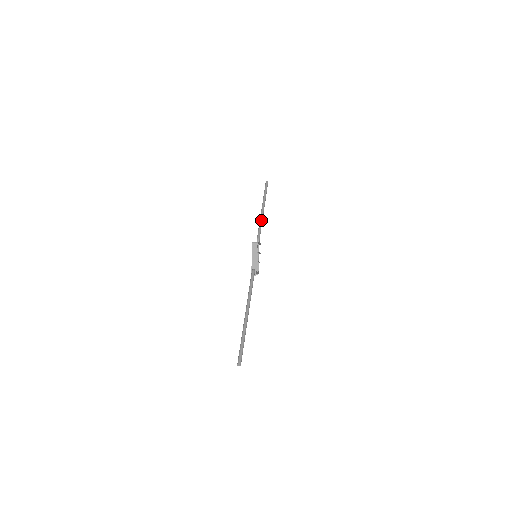
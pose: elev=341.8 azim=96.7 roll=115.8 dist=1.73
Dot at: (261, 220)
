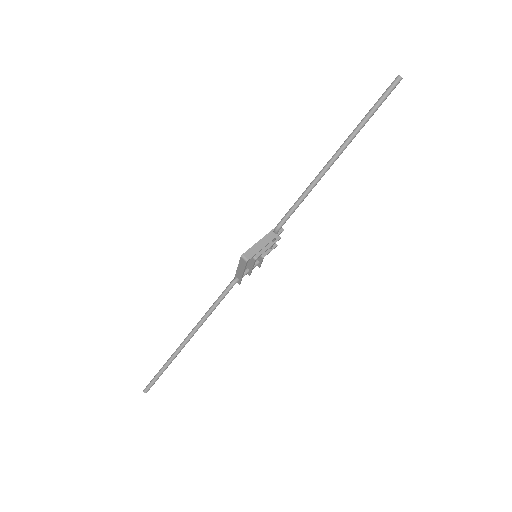
Dot at: (309, 189)
